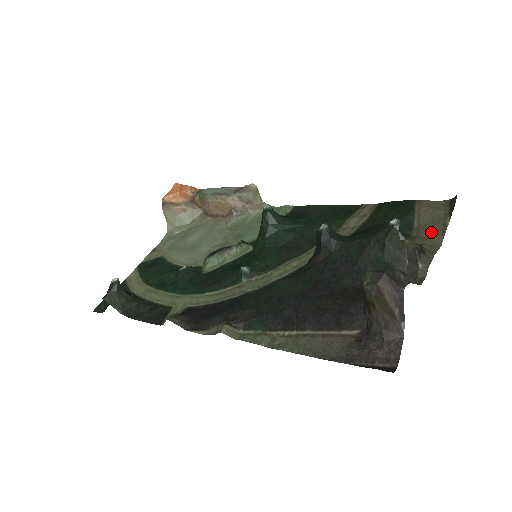
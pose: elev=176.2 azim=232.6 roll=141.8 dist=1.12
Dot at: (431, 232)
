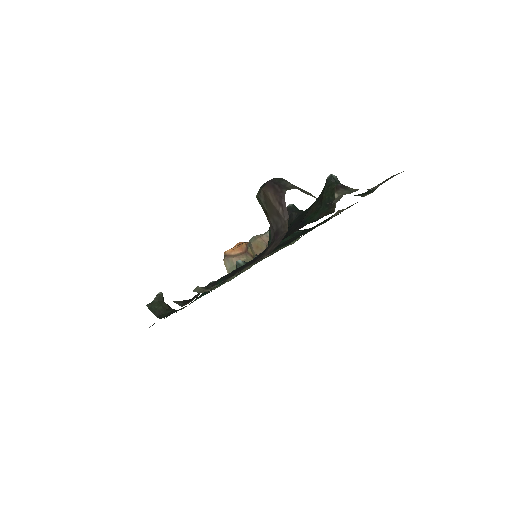
Dot at: occluded
